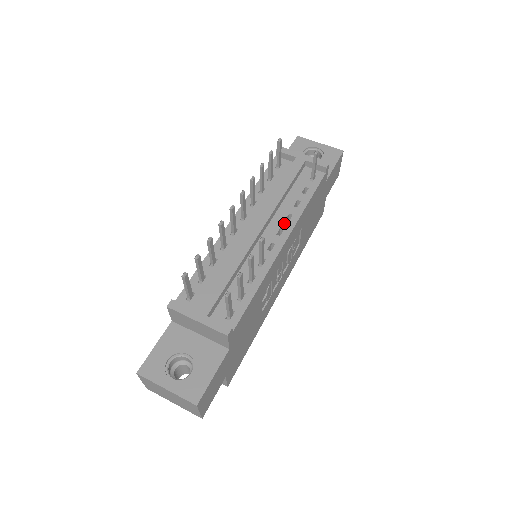
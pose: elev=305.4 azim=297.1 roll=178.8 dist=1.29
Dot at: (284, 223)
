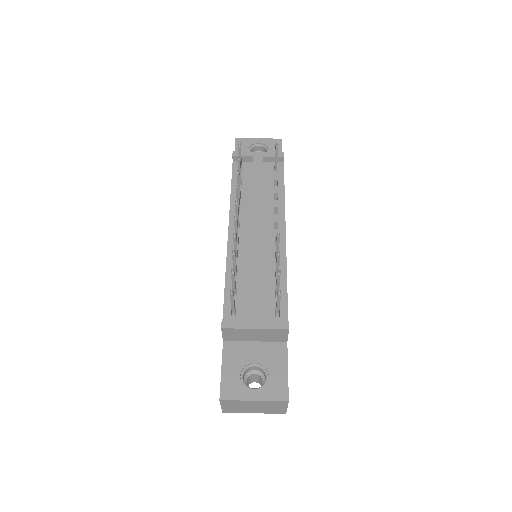
Dot at: (275, 217)
